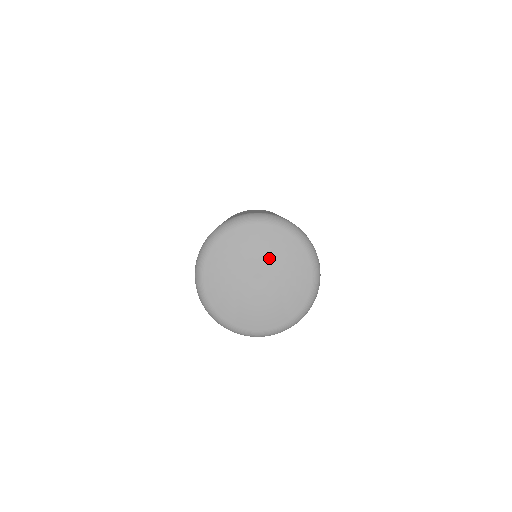
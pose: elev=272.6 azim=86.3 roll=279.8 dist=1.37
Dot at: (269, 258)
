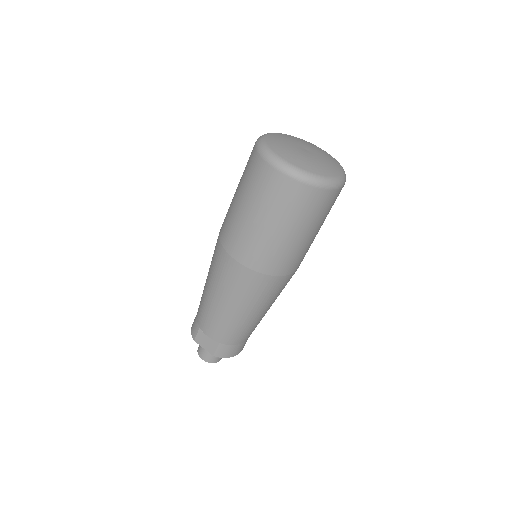
Dot at: (320, 153)
